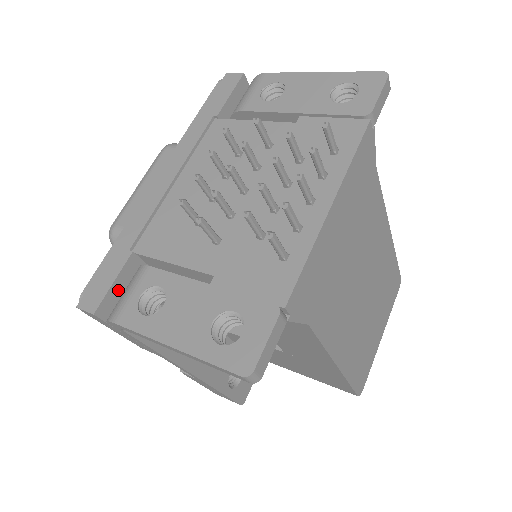
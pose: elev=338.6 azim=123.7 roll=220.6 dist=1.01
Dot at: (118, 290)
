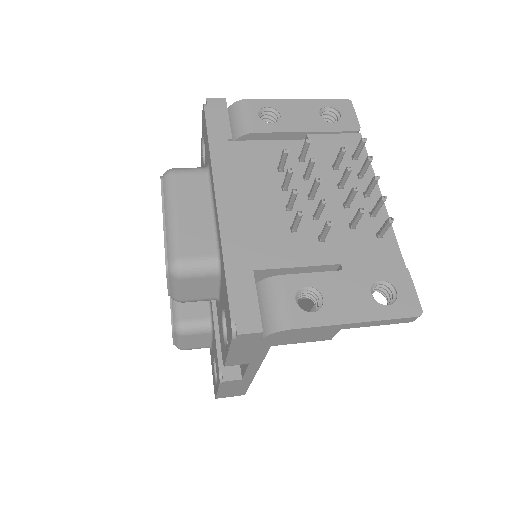
Dot at: occluded
